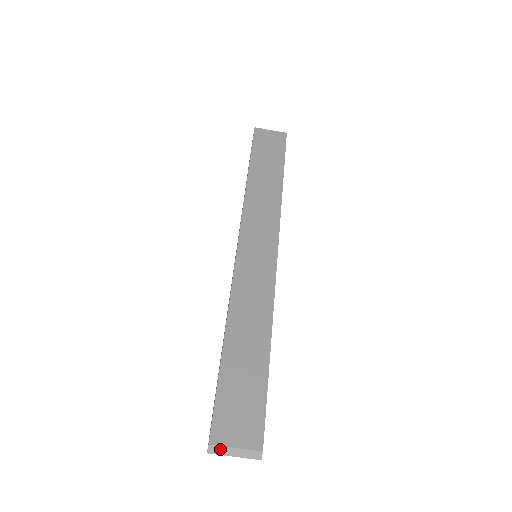
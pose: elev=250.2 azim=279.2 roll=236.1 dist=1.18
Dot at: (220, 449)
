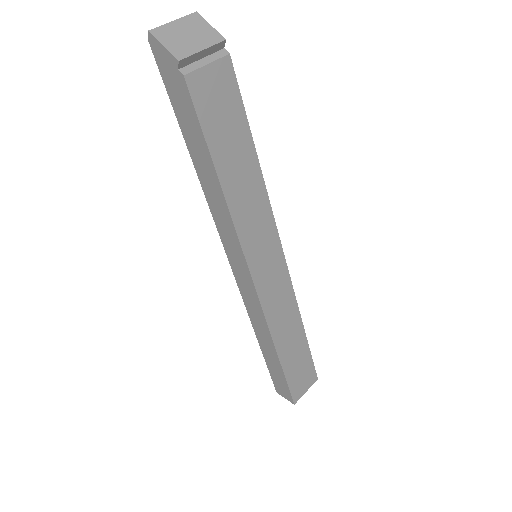
Dot at: (159, 32)
